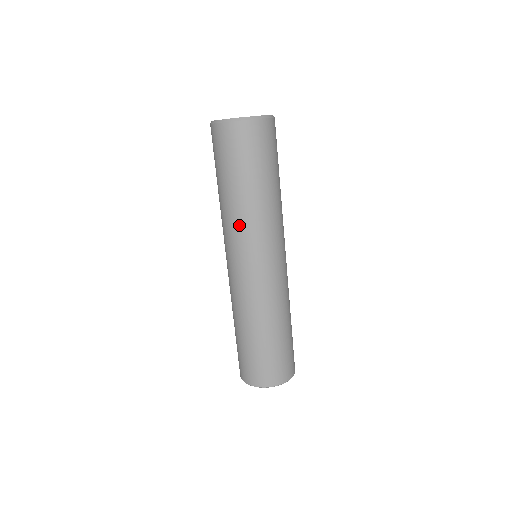
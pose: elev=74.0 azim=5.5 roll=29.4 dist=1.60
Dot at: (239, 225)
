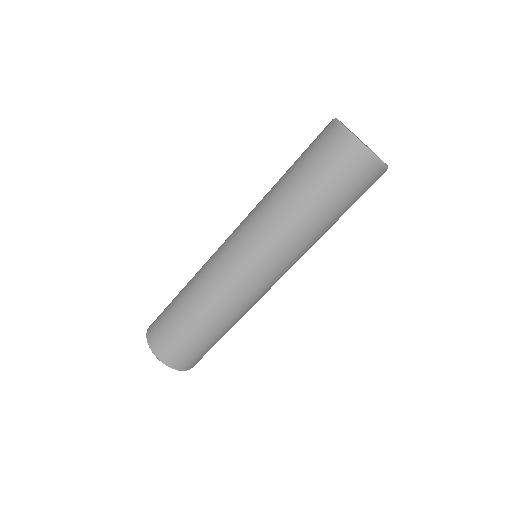
Dot at: (302, 249)
